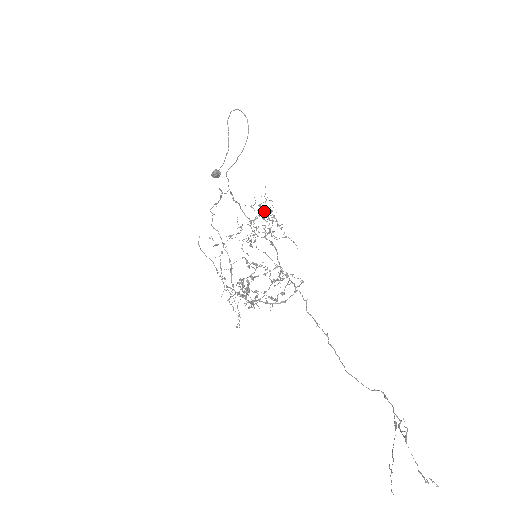
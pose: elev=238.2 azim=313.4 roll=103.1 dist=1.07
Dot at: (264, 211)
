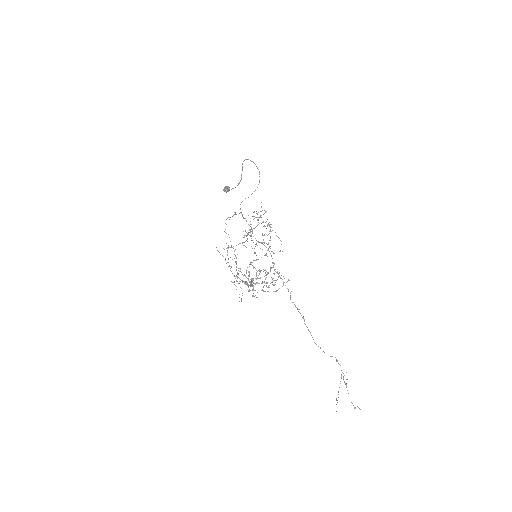
Dot at: (260, 217)
